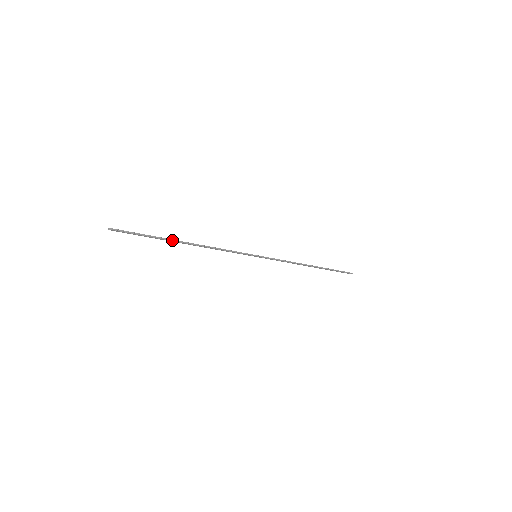
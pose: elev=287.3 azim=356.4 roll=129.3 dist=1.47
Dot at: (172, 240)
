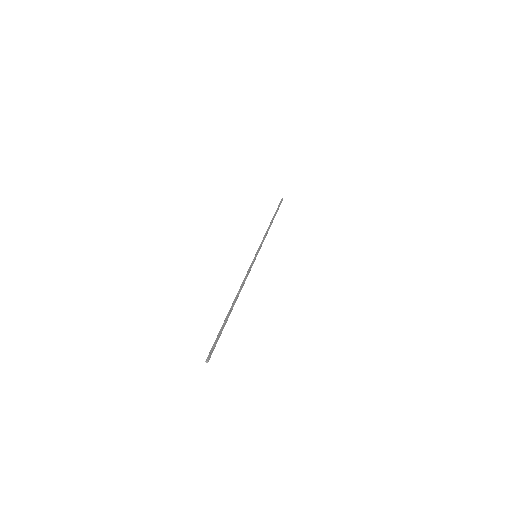
Dot at: (230, 313)
